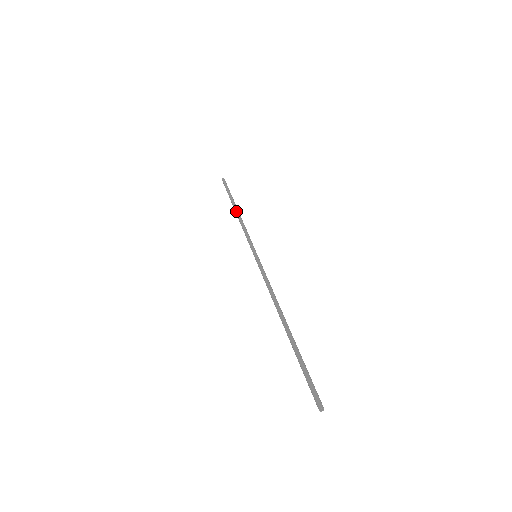
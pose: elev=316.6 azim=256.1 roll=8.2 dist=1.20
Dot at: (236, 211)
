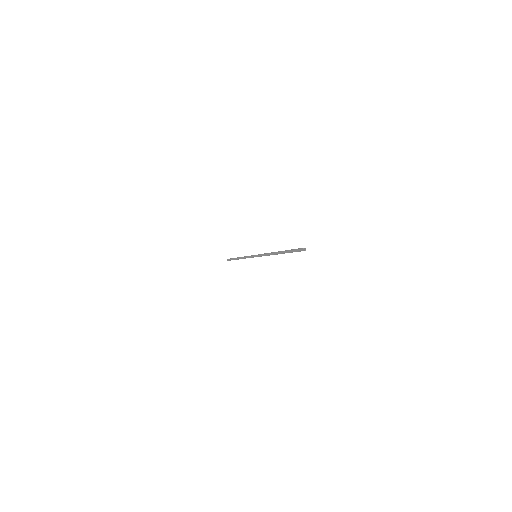
Dot at: (239, 258)
